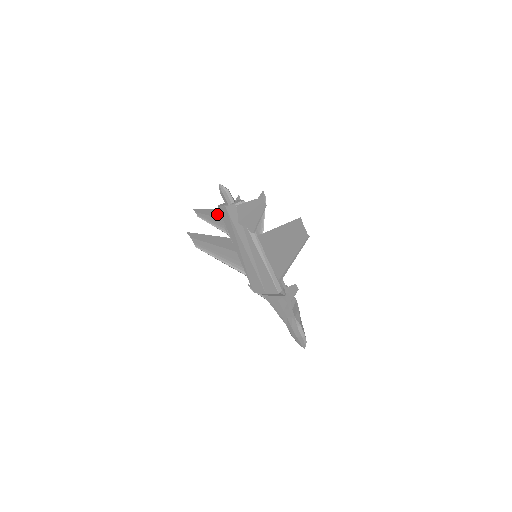
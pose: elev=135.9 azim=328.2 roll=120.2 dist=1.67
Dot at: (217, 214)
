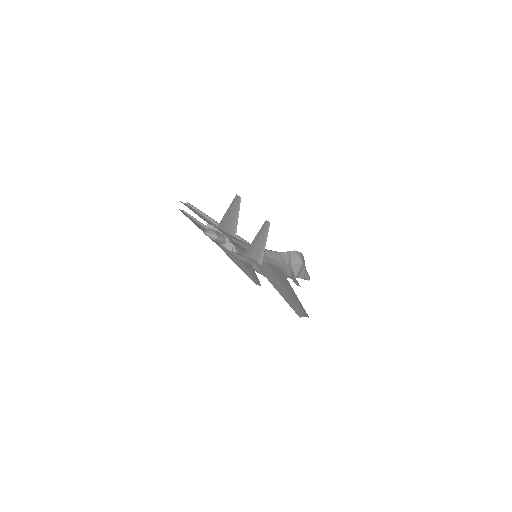
Dot at: occluded
